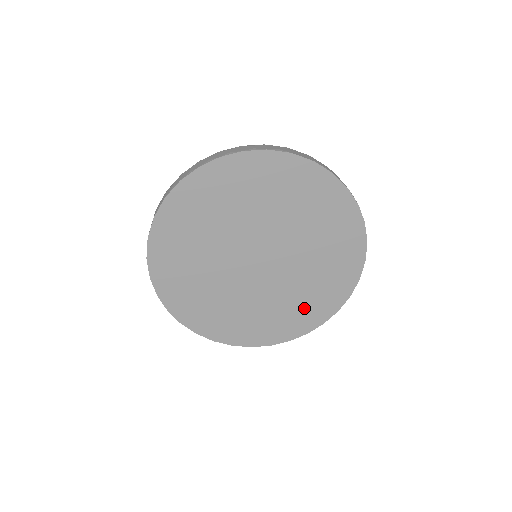
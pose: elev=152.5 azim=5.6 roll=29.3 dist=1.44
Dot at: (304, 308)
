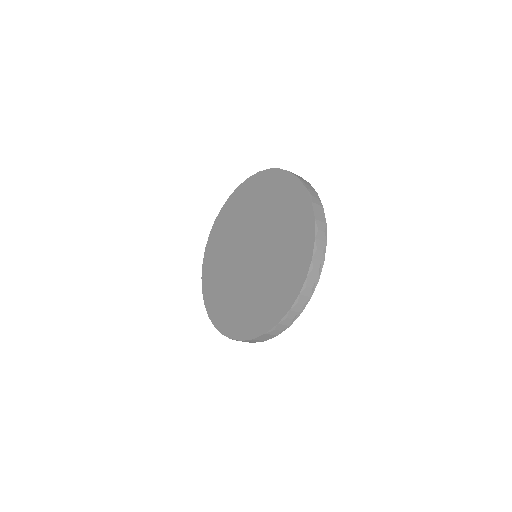
Dot at: (292, 259)
